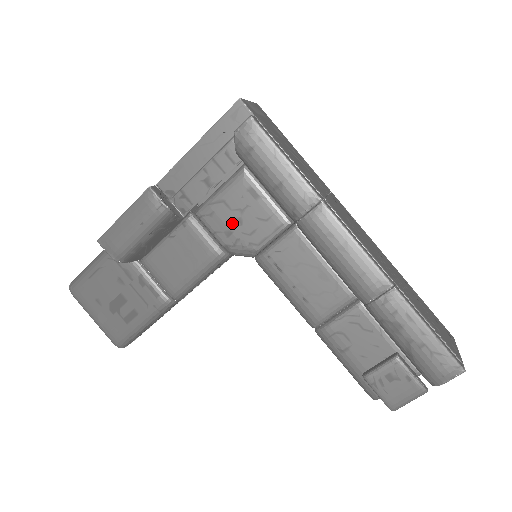
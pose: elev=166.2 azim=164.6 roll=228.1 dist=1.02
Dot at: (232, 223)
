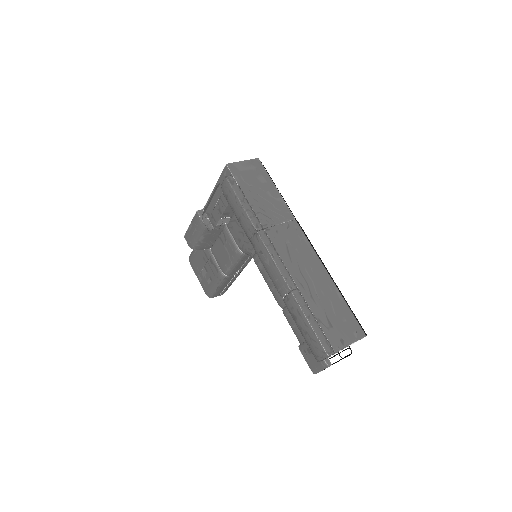
Dot at: (240, 234)
